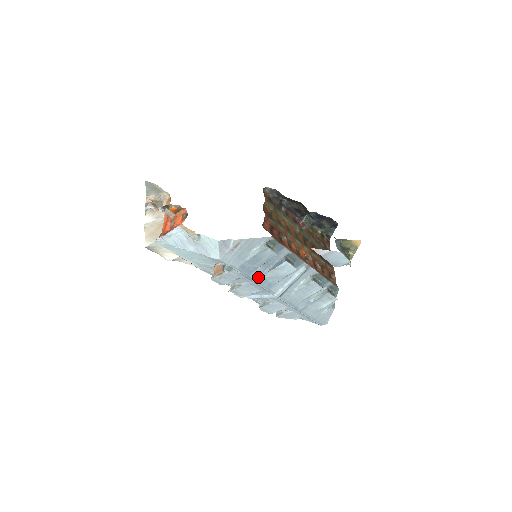
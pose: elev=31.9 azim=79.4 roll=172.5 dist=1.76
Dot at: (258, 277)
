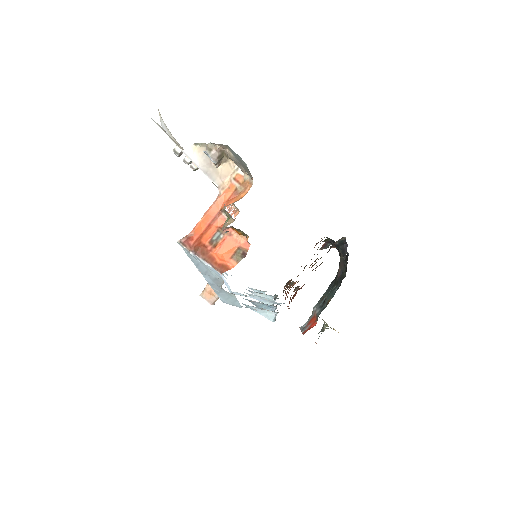
Dot at: occluded
